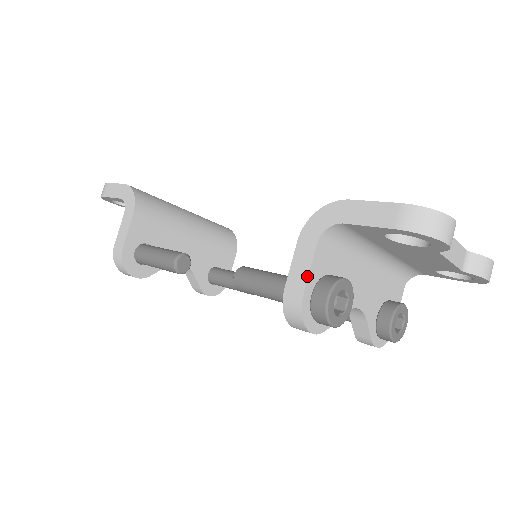
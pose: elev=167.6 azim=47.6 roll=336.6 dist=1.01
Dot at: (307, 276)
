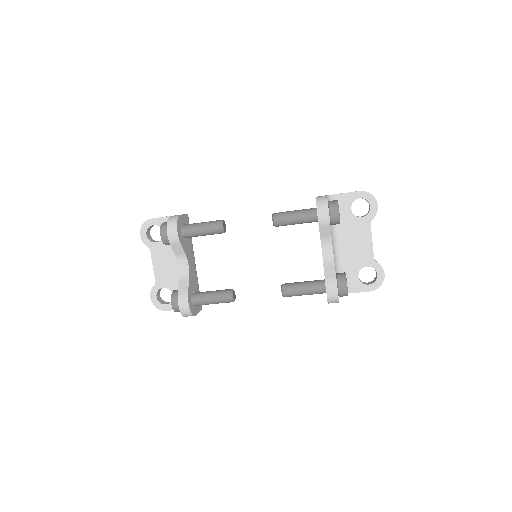
Dot at: (326, 195)
